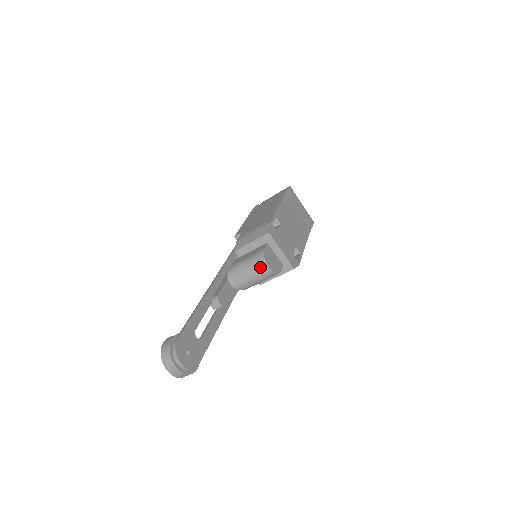
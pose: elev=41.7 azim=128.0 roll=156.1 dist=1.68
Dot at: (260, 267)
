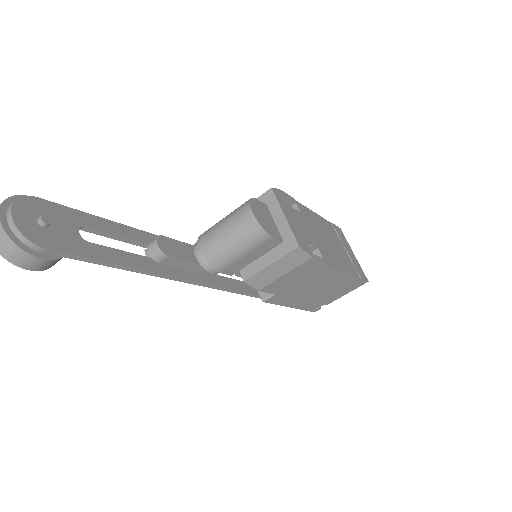
Dot at: (239, 213)
